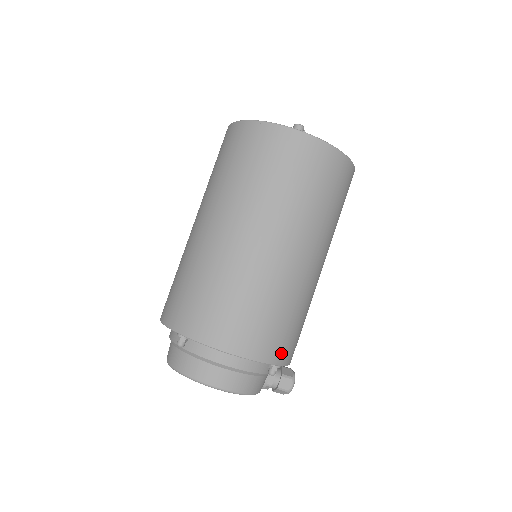
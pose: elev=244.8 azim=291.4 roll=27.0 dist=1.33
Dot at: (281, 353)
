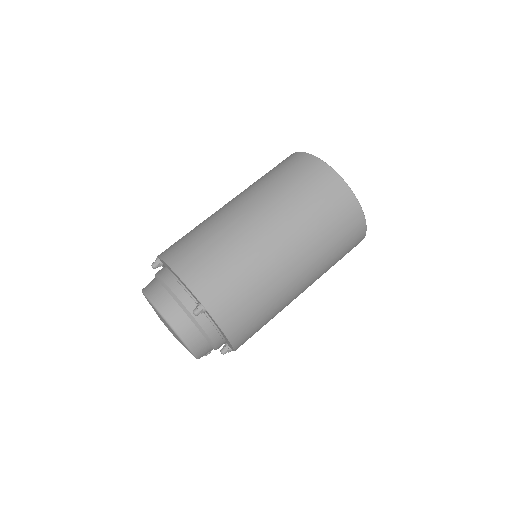
Dot at: occluded
